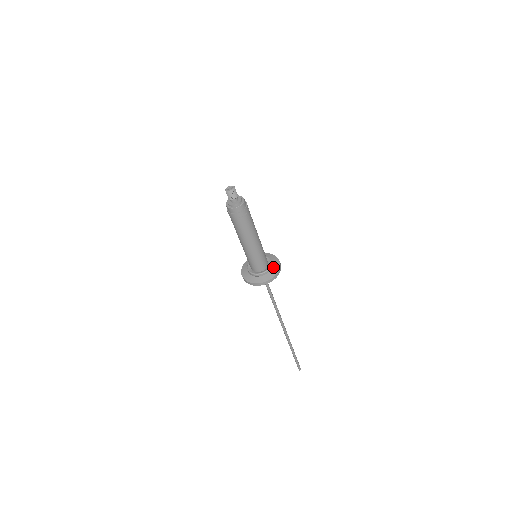
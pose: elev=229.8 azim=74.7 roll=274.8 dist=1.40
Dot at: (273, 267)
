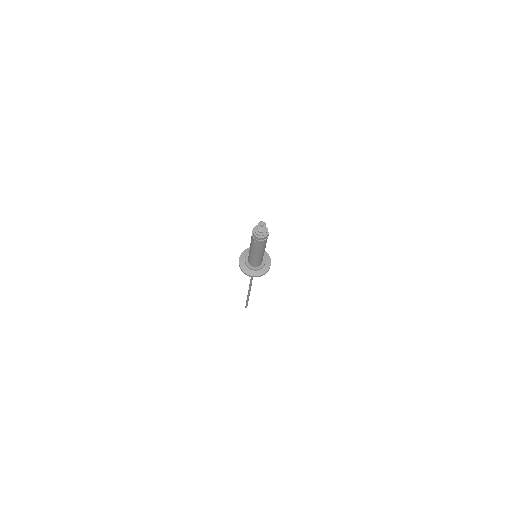
Dot at: (265, 265)
